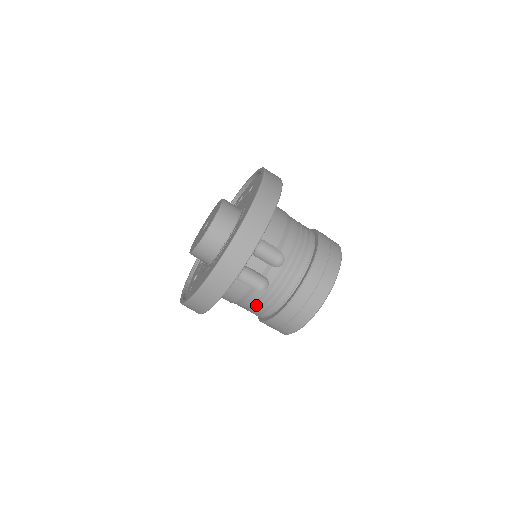
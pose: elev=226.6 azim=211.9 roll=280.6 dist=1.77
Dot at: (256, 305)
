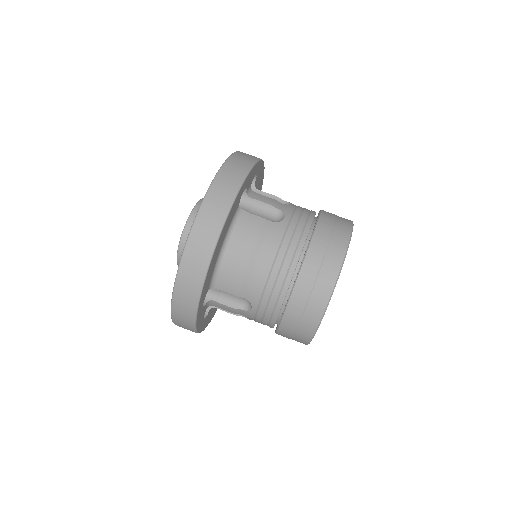
Dot at: occluded
